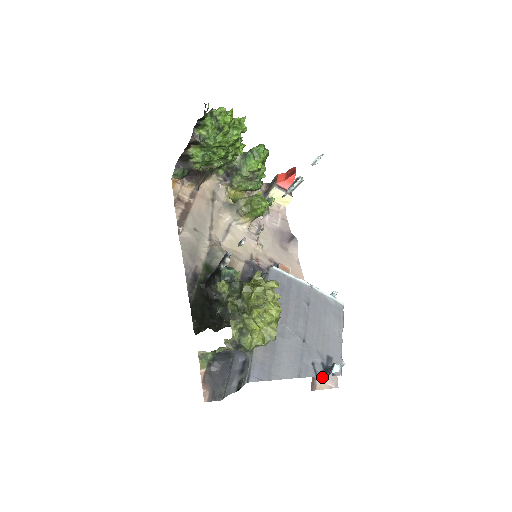
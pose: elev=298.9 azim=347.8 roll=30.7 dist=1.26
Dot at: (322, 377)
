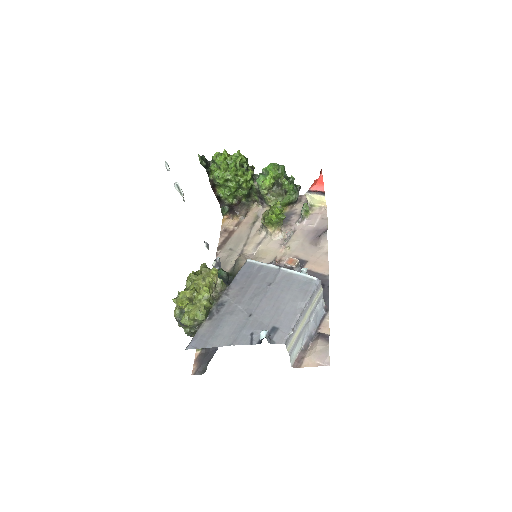
Dot at: (311, 355)
